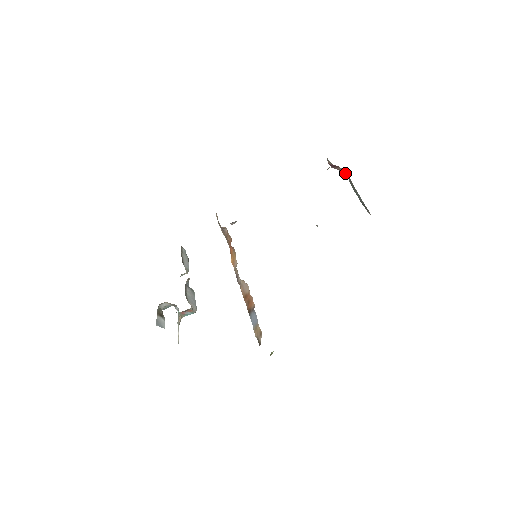
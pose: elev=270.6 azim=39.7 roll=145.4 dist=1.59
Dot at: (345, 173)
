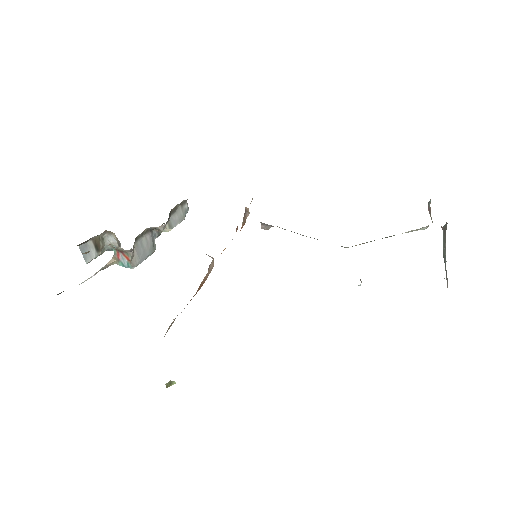
Dot at: occluded
